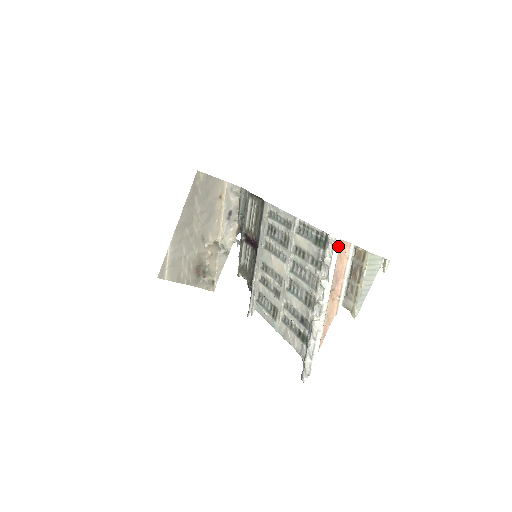
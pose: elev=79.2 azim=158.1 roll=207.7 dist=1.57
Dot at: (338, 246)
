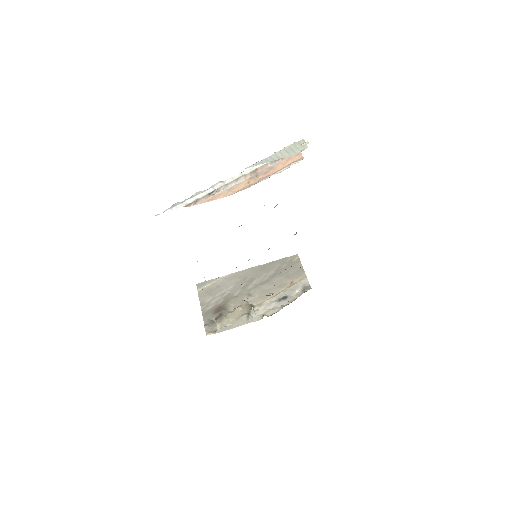
Dot at: occluded
